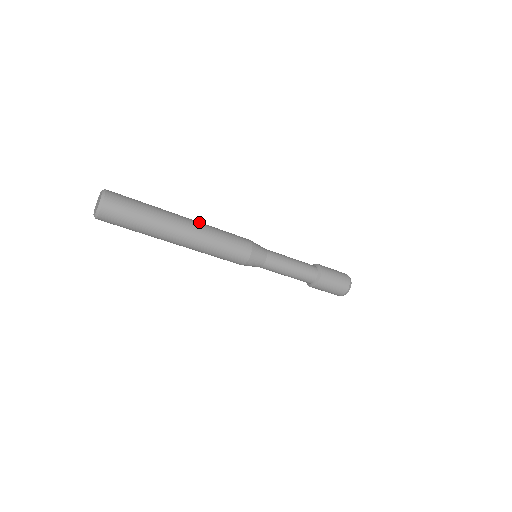
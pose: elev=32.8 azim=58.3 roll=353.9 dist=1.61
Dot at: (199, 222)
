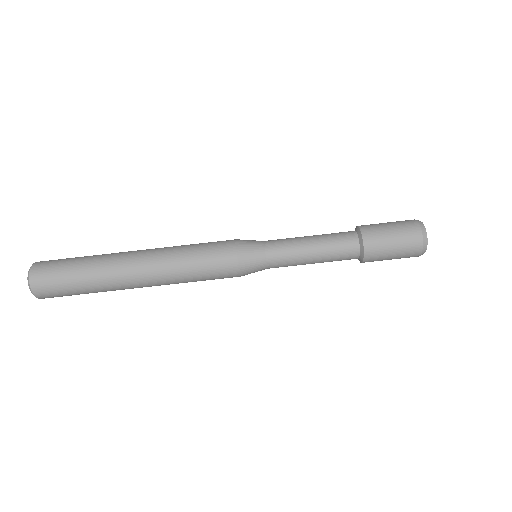
Dot at: (157, 248)
